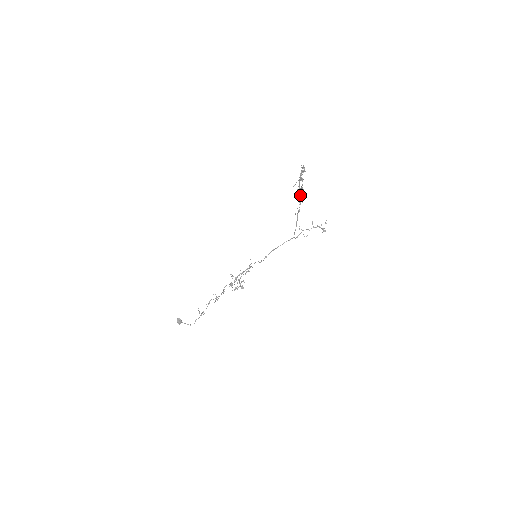
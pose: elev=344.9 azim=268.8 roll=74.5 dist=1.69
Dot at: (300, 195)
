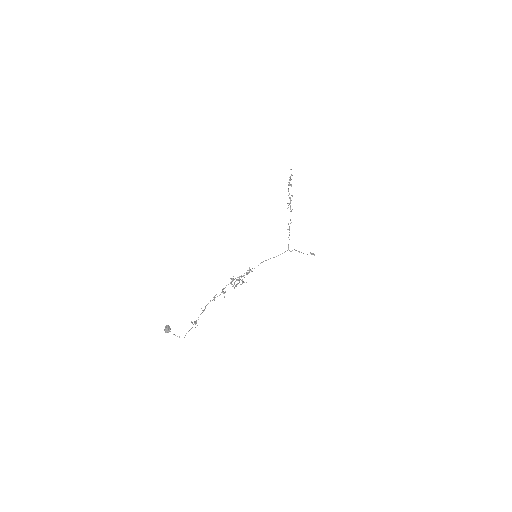
Dot at: (290, 206)
